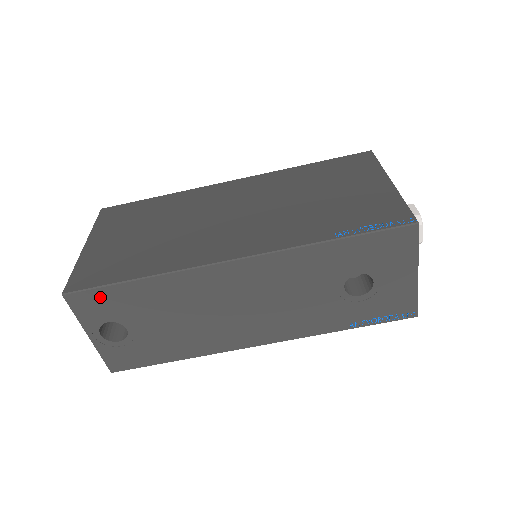
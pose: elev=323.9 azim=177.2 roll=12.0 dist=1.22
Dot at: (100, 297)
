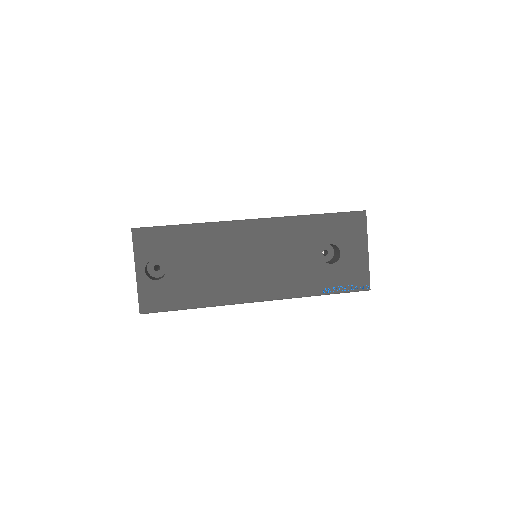
Dot at: (157, 235)
